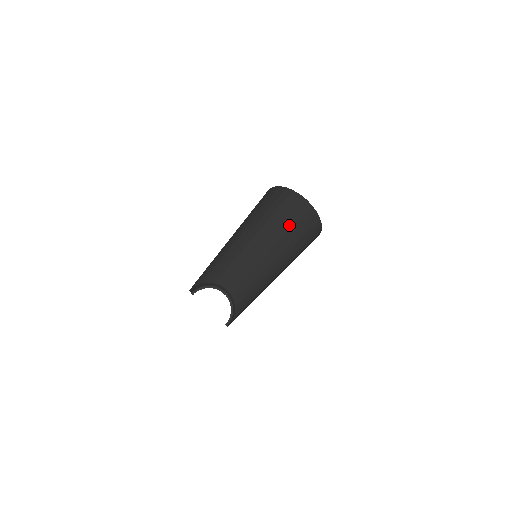
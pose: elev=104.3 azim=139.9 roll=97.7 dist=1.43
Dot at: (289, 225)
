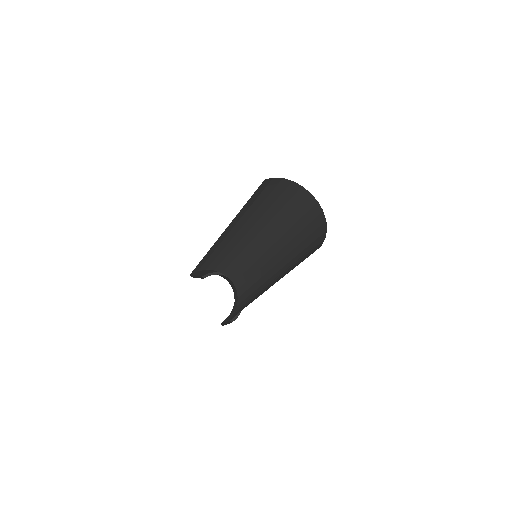
Dot at: (297, 228)
